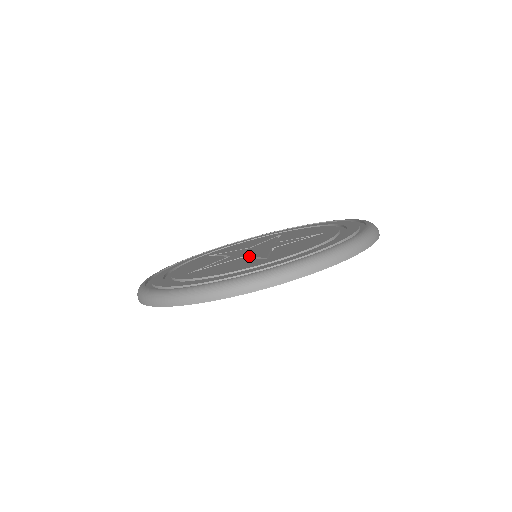
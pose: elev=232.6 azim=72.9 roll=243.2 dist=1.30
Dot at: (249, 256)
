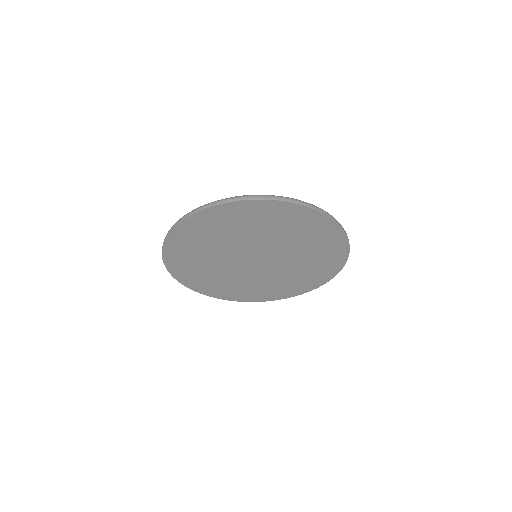
Dot at: occluded
